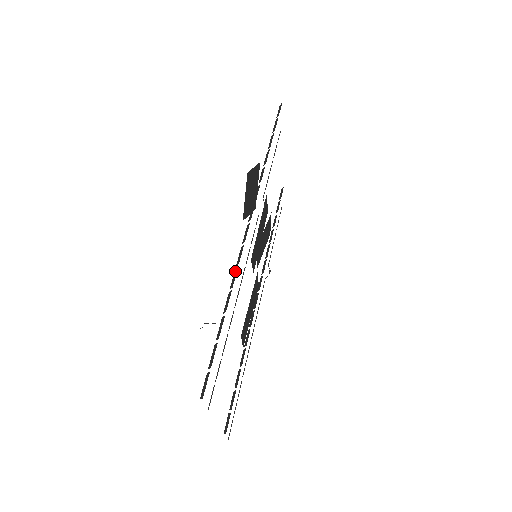
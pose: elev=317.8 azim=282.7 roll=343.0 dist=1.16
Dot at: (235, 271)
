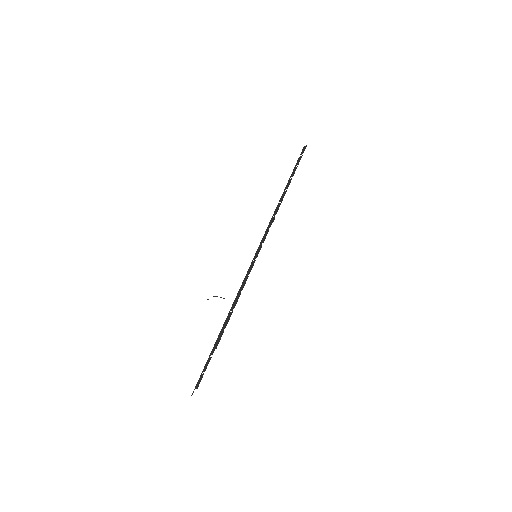
Dot at: (252, 263)
